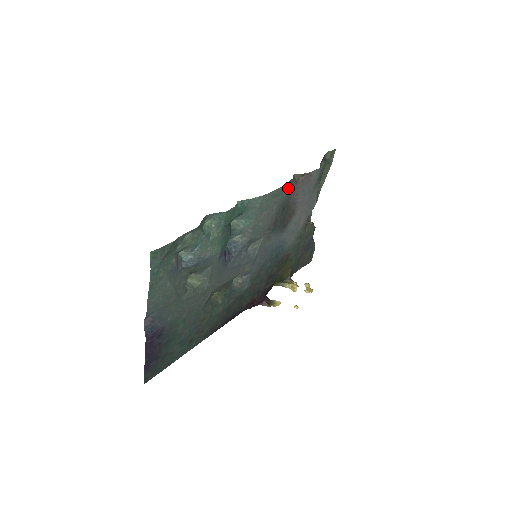
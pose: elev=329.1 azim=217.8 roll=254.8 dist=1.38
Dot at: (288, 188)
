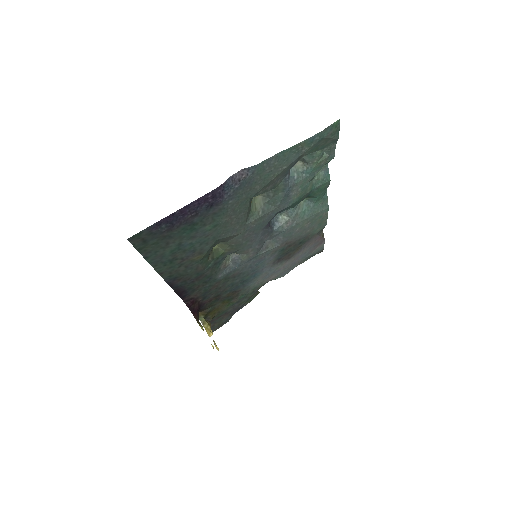
Dot at: (320, 230)
